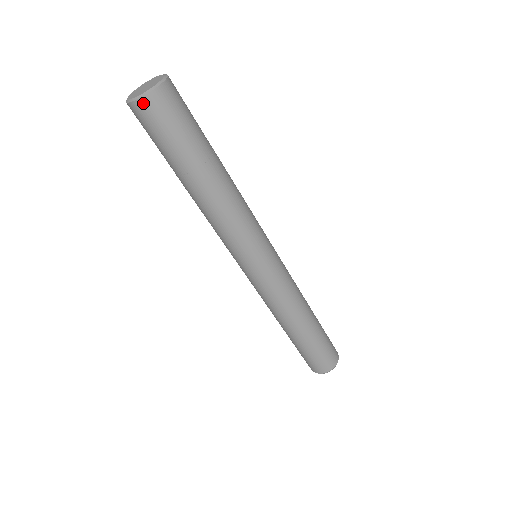
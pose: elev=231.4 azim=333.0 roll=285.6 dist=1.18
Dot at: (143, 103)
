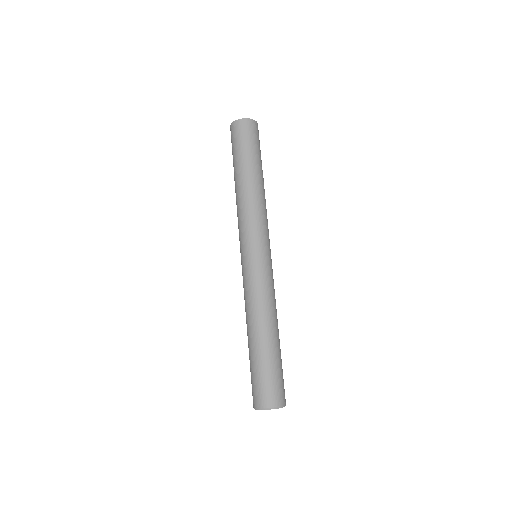
Dot at: (253, 122)
